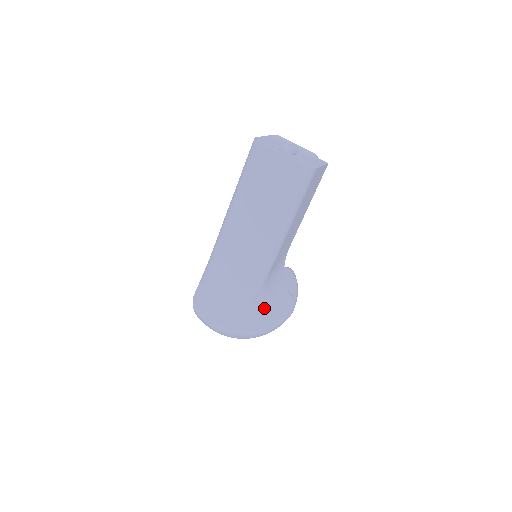
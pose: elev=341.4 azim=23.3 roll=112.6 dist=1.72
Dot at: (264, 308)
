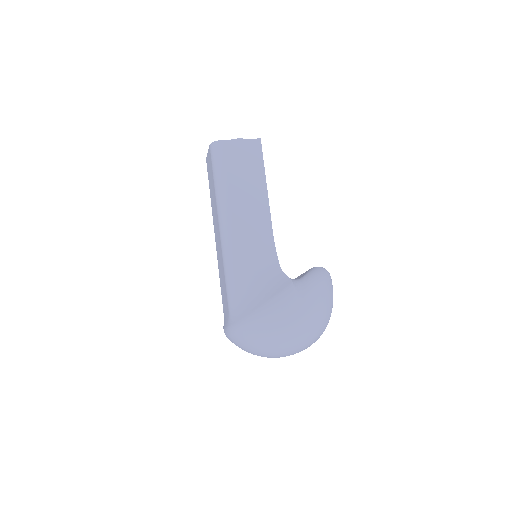
Dot at: (250, 293)
